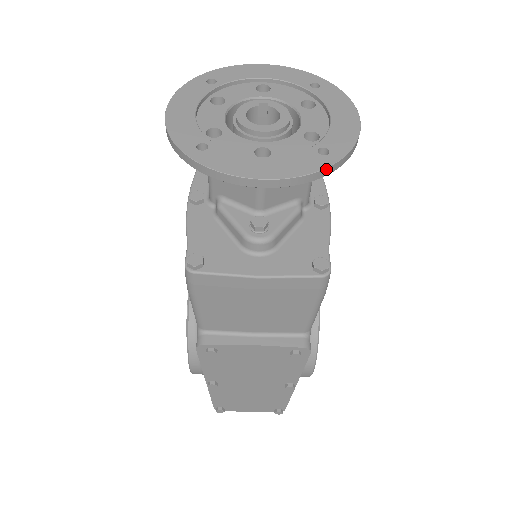
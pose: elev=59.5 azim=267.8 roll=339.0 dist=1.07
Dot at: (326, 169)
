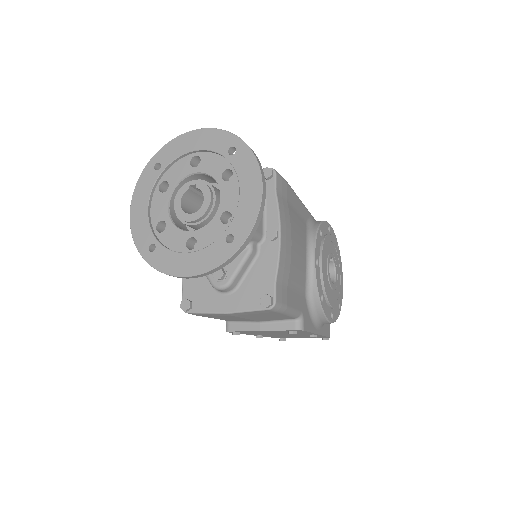
Dot at: (230, 258)
